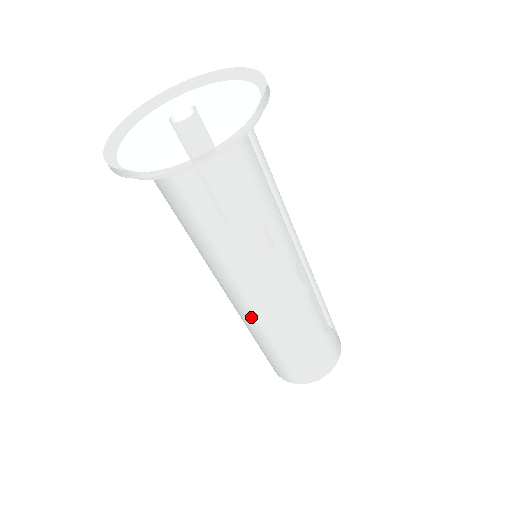
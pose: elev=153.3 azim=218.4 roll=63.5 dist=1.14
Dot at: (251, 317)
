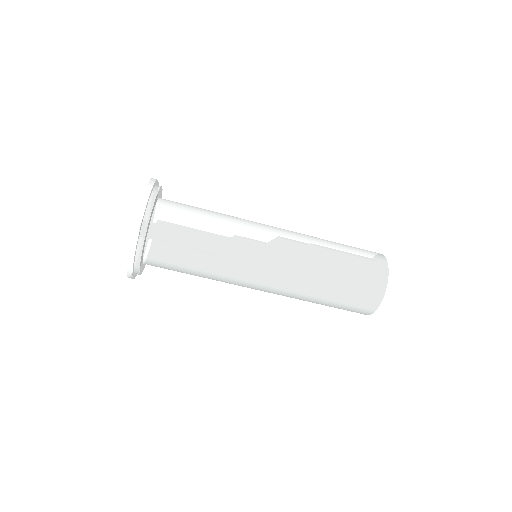
Dot at: occluded
